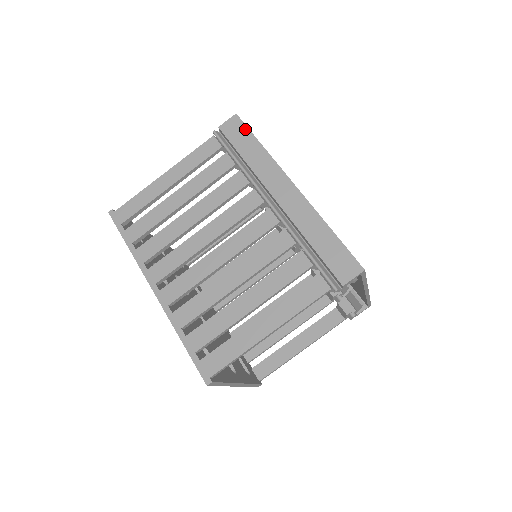
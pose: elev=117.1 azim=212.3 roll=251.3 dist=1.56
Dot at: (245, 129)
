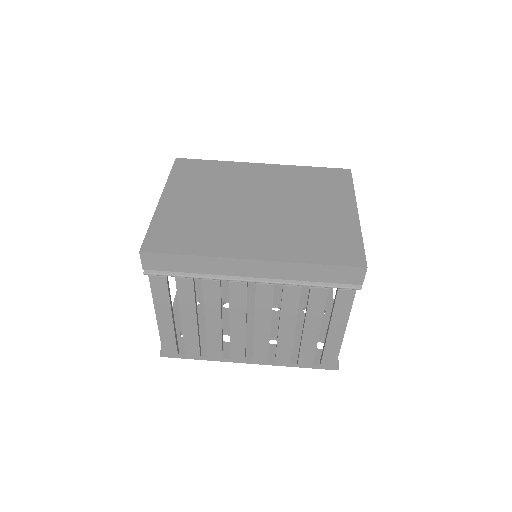
Dot at: (163, 256)
